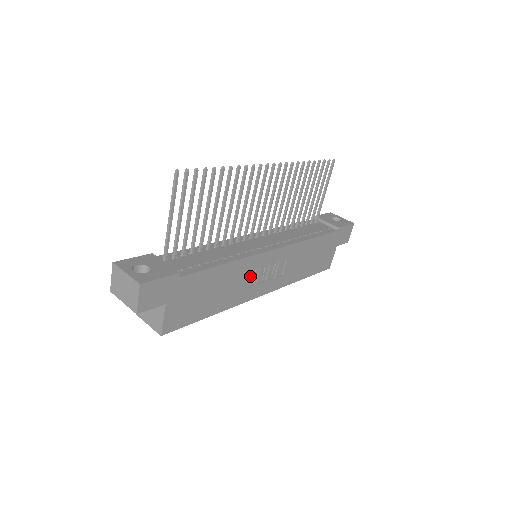
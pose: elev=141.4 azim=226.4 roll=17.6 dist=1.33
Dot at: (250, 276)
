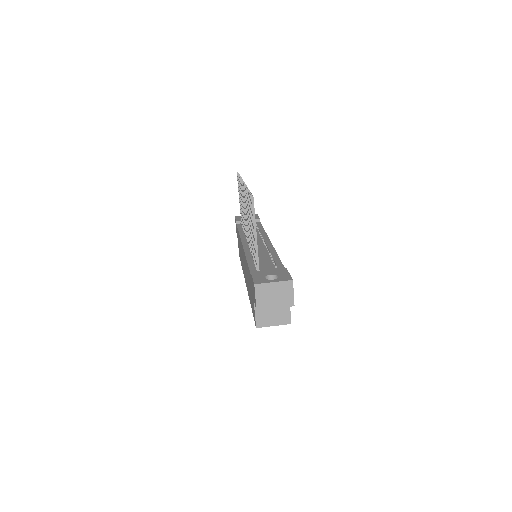
Dot at: occluded
